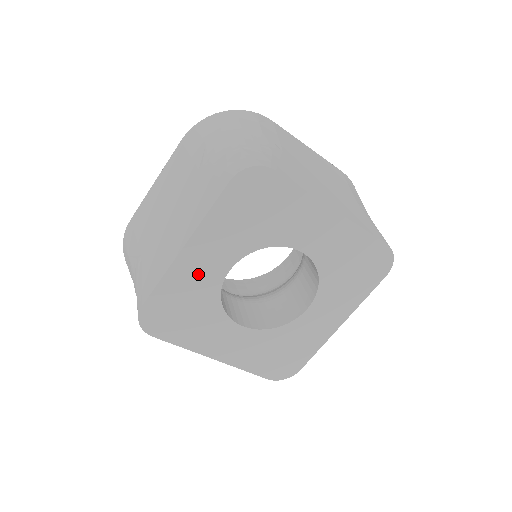
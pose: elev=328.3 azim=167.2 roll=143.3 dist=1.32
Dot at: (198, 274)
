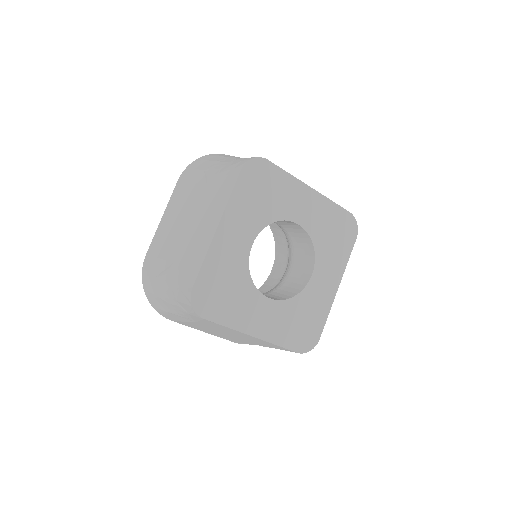
Dot at: (230, 251)
